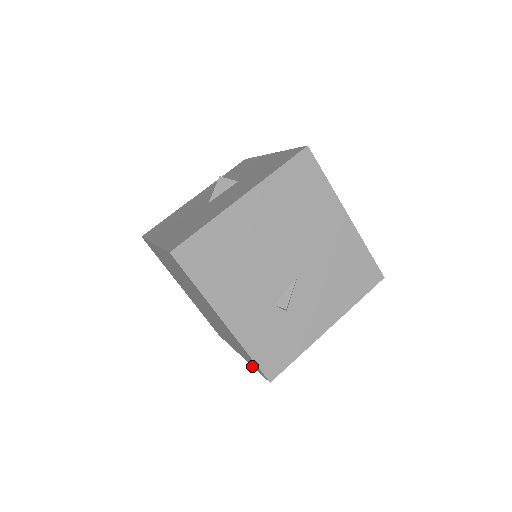
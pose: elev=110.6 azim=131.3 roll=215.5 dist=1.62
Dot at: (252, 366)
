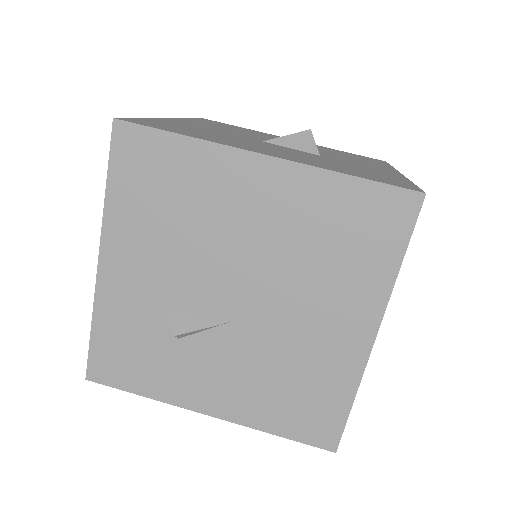
Dot at: occluded
